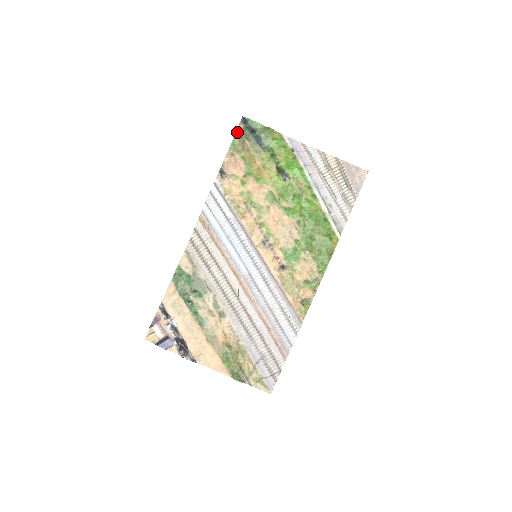
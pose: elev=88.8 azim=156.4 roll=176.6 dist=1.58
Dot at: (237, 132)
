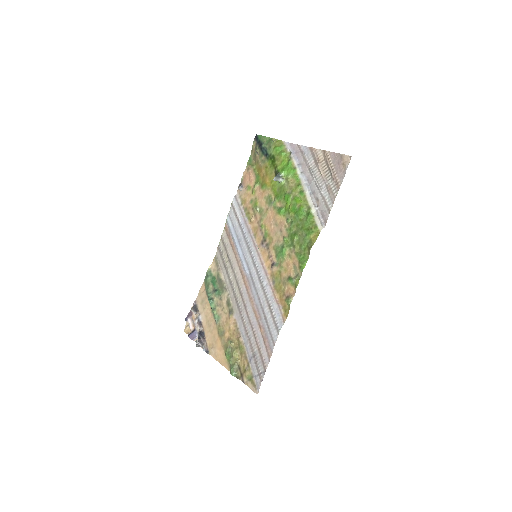
Dot at: (252, 149)
